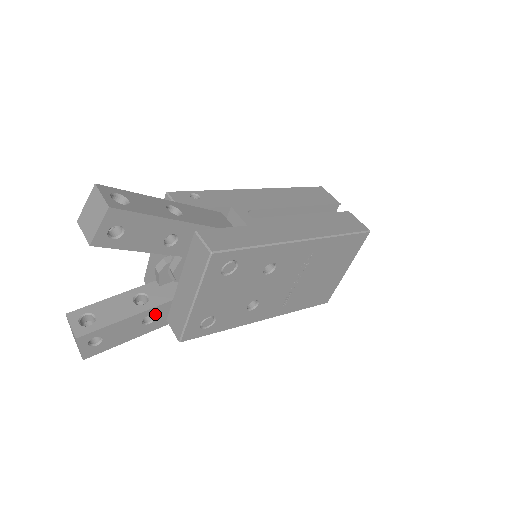
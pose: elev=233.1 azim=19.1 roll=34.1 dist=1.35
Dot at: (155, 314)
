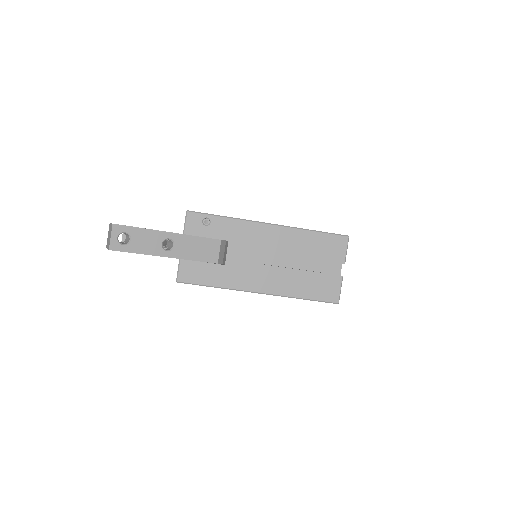
Dot at: occluded
